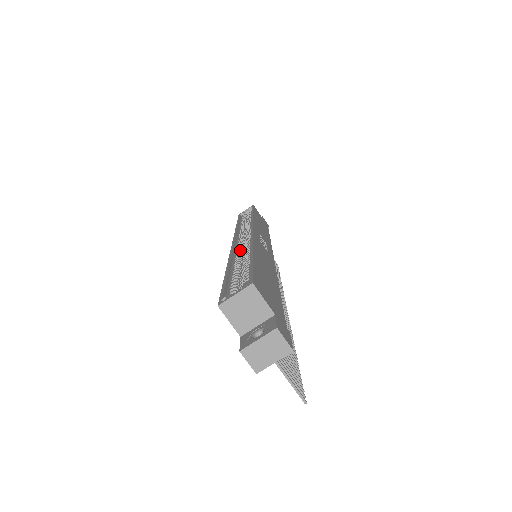
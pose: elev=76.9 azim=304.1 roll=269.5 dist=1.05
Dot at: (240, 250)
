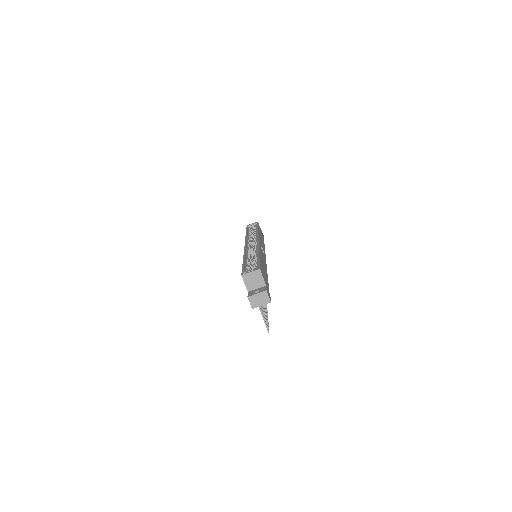
Dot at: (250, 251)
